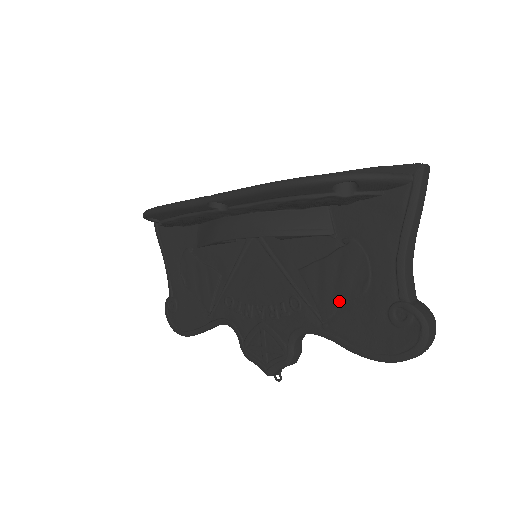
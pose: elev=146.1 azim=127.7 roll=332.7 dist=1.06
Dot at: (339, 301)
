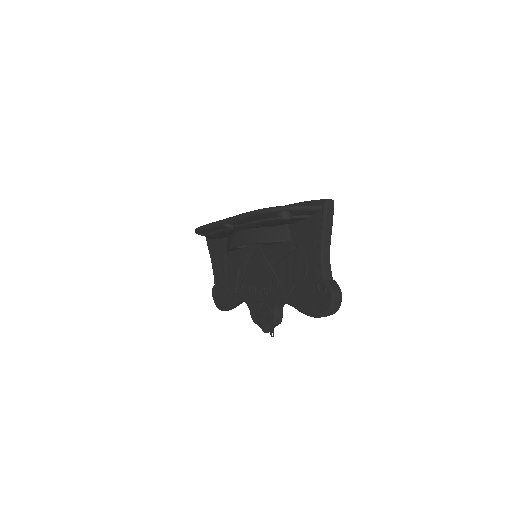
Dot at: (294, 282)
